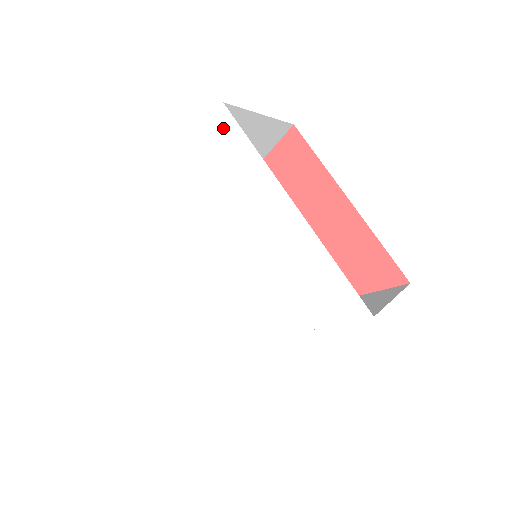
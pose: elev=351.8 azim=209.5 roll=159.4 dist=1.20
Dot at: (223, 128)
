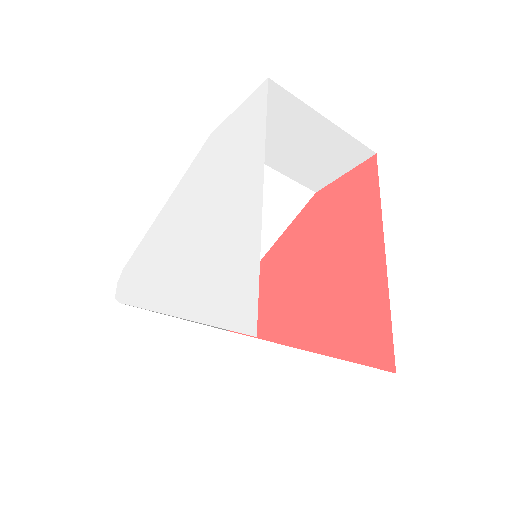
Dot at: (257, 102)
